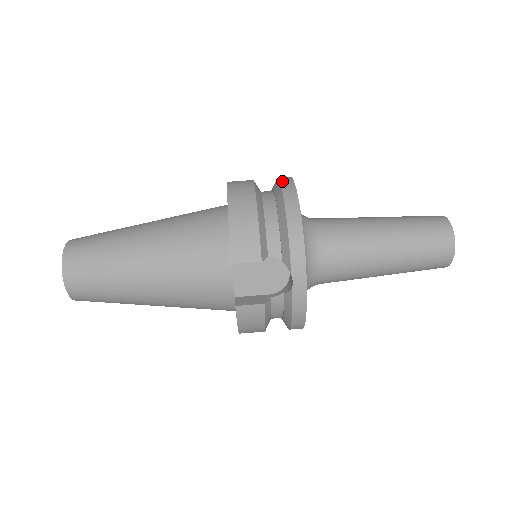
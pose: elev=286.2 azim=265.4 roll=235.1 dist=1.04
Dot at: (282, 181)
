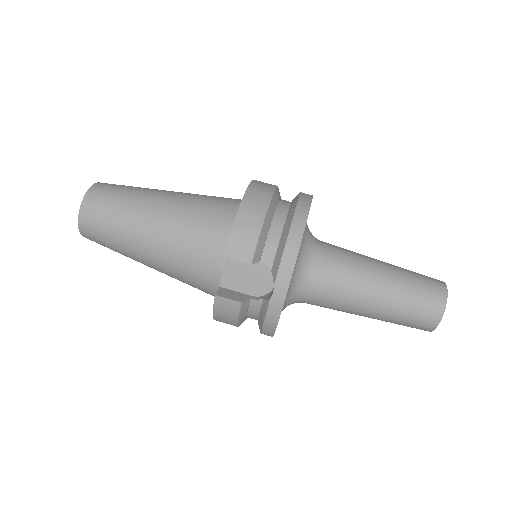
Dot at: (301, 197)
